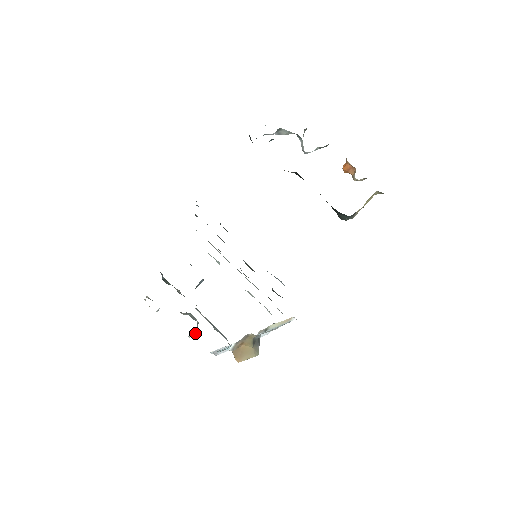
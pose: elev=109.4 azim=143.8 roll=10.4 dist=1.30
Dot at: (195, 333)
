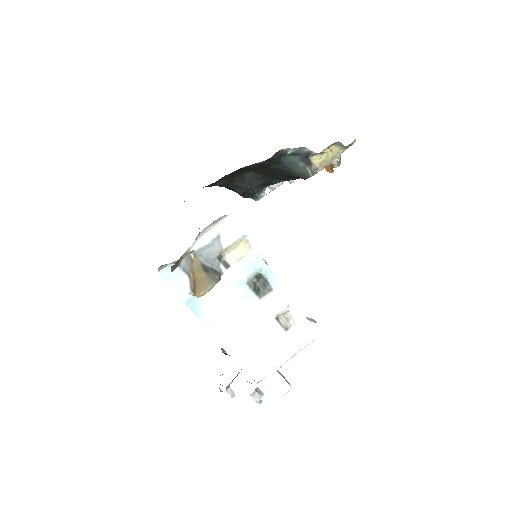
Dot at: (262, 396)
